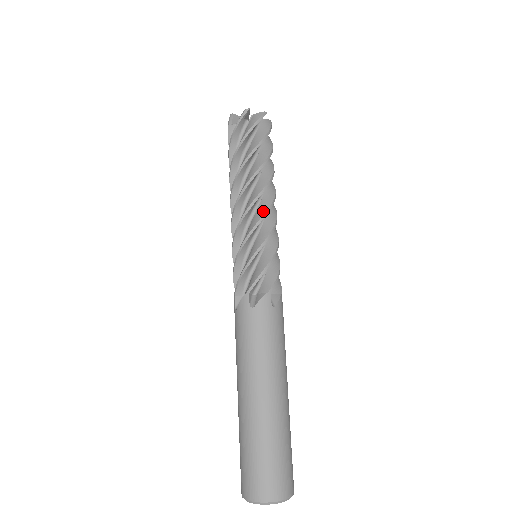
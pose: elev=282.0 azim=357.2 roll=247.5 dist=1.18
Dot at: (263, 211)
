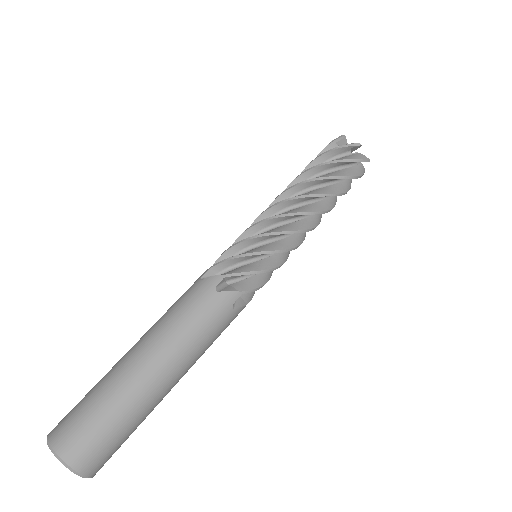
Dot at: (282, 213)
